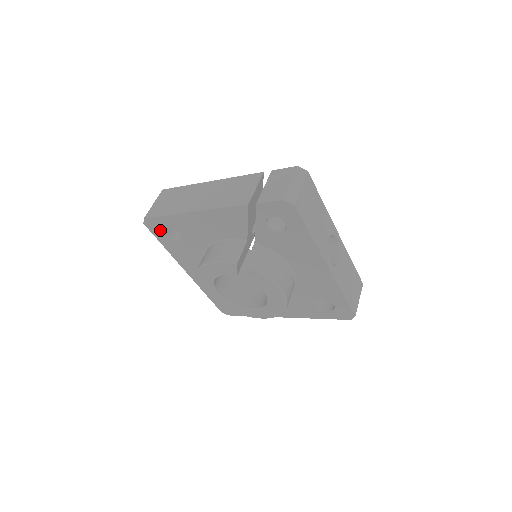
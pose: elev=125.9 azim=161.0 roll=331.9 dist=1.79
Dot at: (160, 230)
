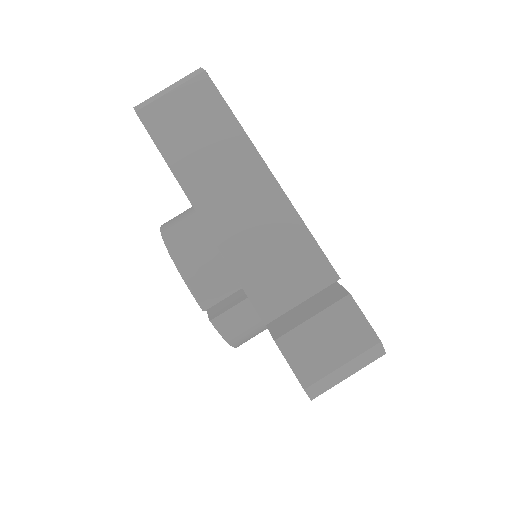
Dot at: occluded
